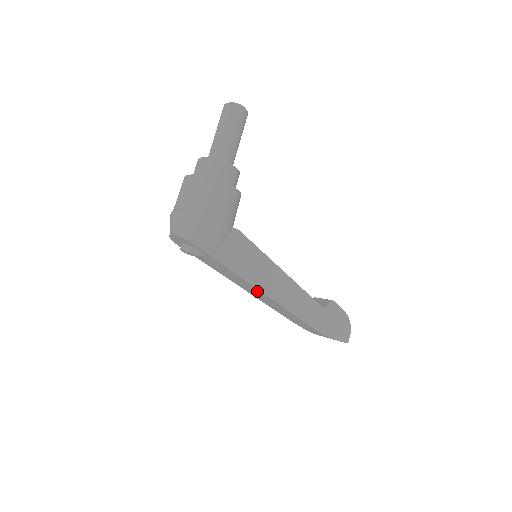
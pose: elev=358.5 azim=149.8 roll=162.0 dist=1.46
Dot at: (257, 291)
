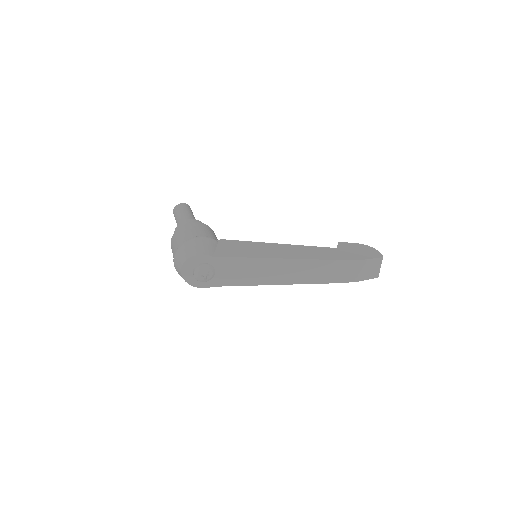
Dot at: (271, 264)
